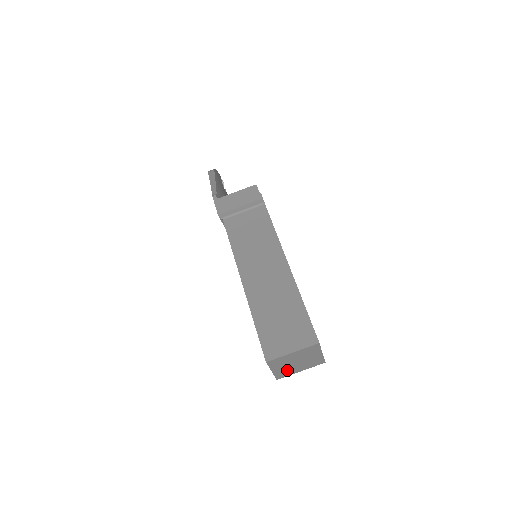
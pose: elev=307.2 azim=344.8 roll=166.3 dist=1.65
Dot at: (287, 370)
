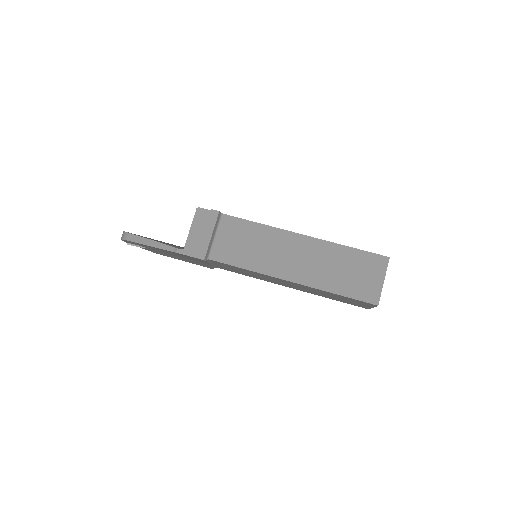
Dot at: occluded
